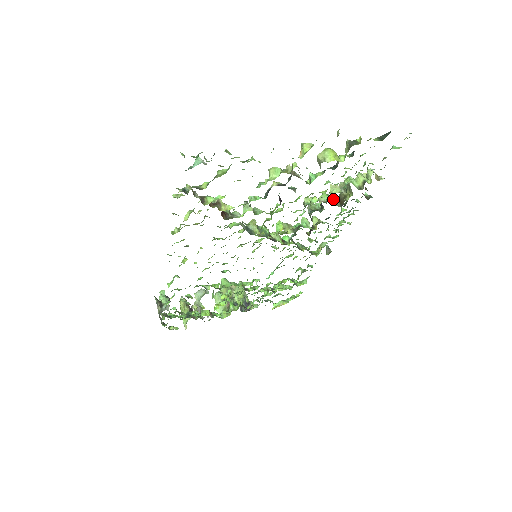
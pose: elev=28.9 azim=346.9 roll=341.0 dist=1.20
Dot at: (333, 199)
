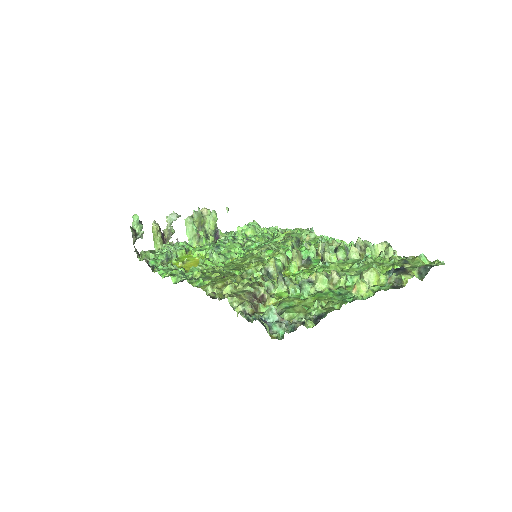
Dot at: (347, 251)
